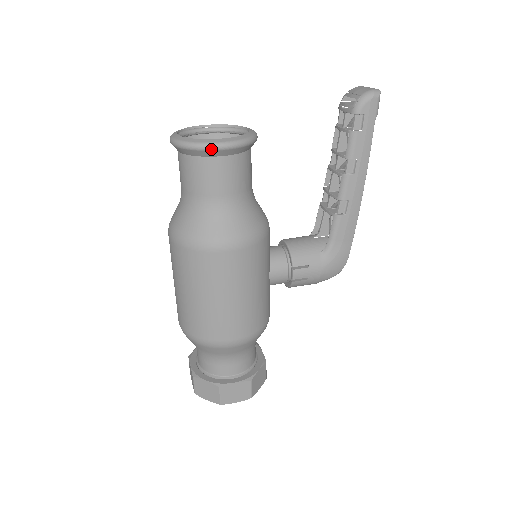
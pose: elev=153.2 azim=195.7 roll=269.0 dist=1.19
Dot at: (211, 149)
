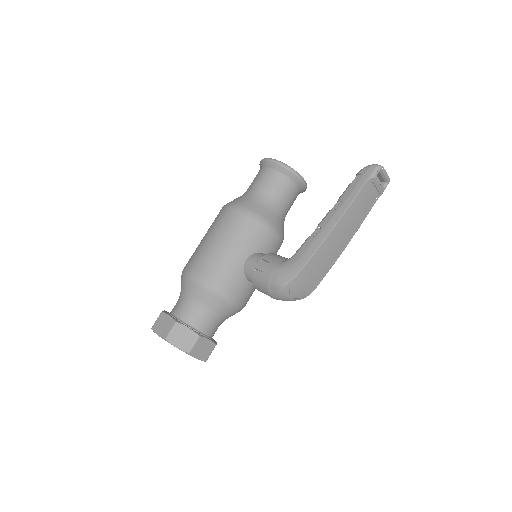
Dot at: (265, 160)
